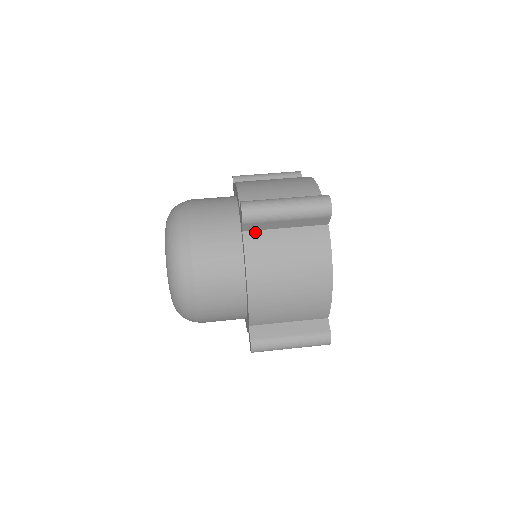
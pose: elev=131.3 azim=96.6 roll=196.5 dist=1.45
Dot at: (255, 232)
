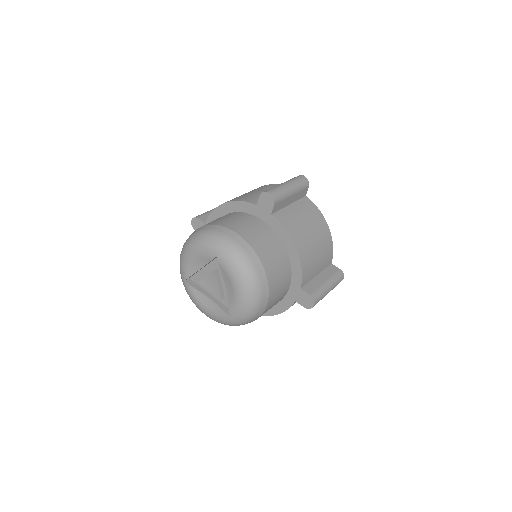
Dot at: (277, 212)
